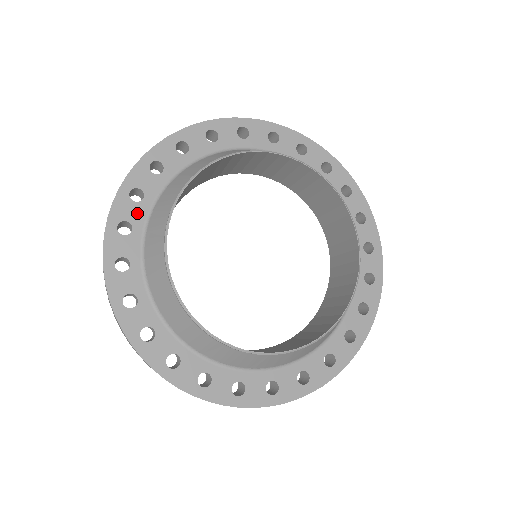
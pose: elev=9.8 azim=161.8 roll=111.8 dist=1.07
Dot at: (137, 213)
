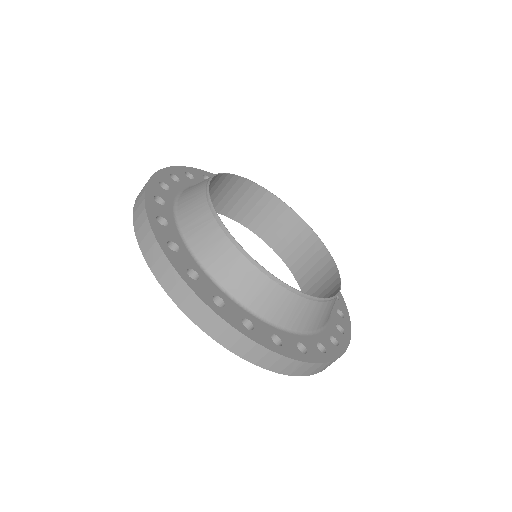
Dot at: occluded
